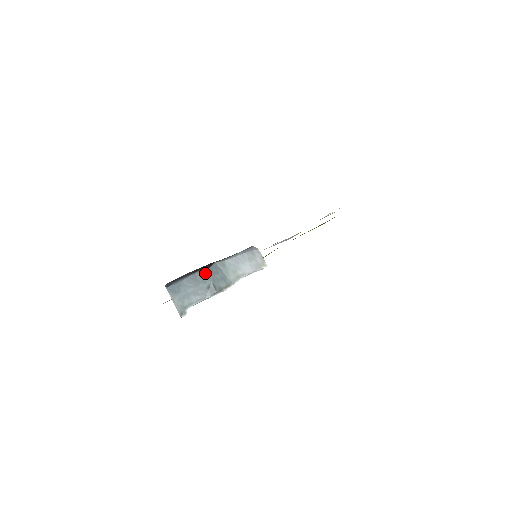
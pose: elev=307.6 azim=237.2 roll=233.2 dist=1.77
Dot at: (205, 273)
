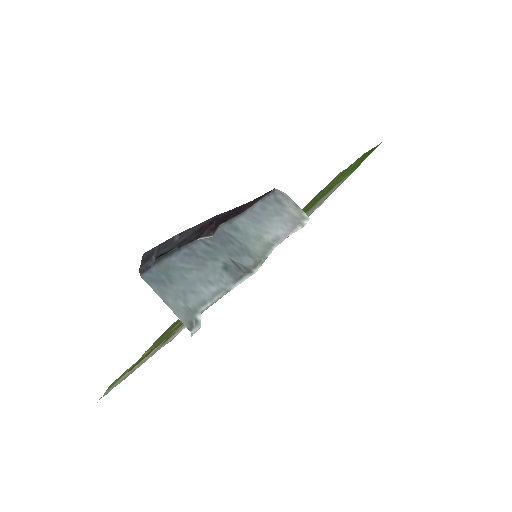
Dot at: (209, 243)
